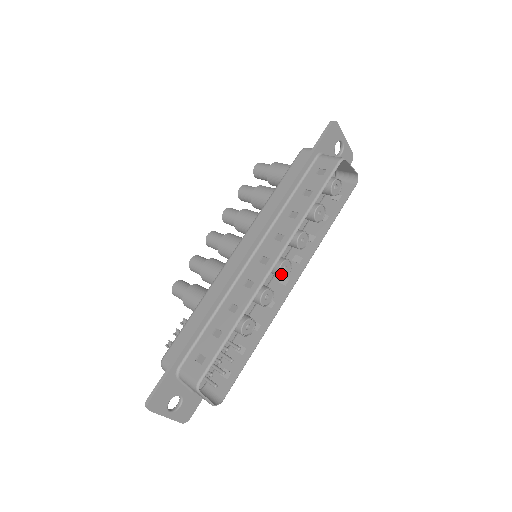
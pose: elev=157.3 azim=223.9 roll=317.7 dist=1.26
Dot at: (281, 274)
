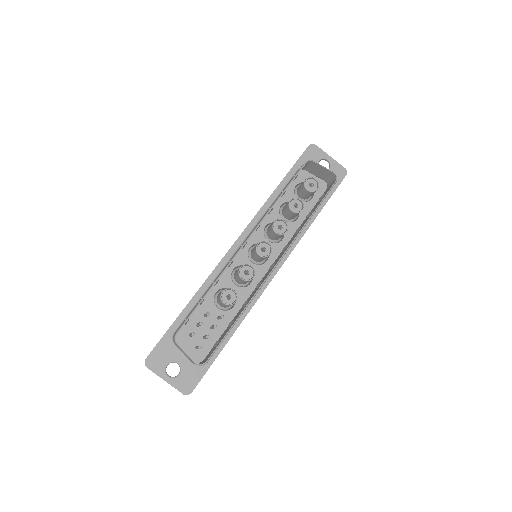
Dot at: (260, 254)
